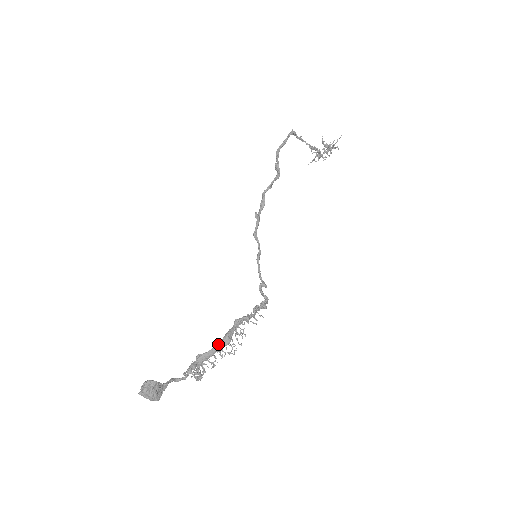
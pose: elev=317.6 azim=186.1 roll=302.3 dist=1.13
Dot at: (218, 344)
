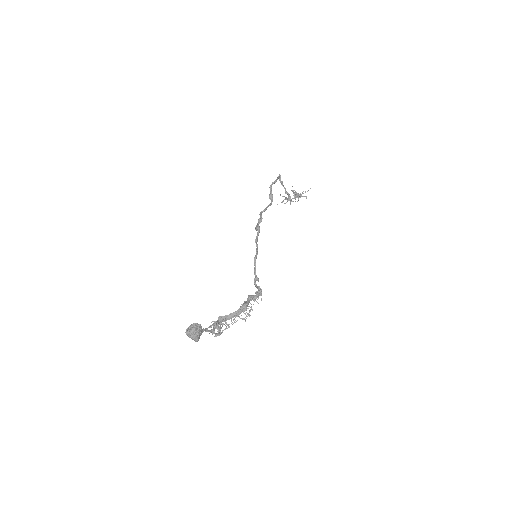
Dot at: (238, 310)
